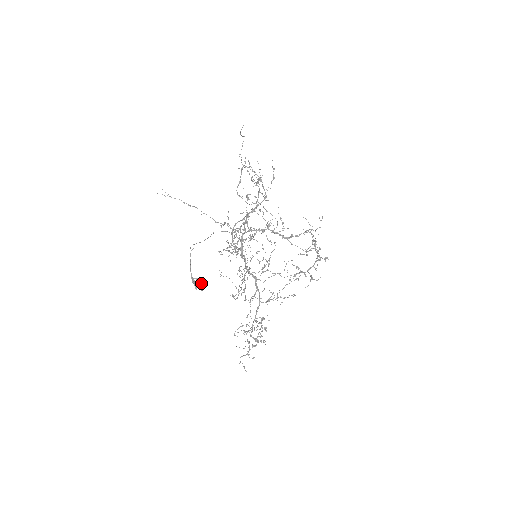
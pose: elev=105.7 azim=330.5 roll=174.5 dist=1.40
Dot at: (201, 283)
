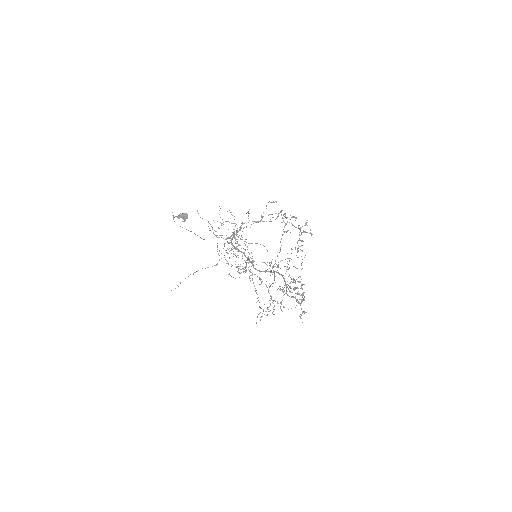
Dot at: (184, 214)
